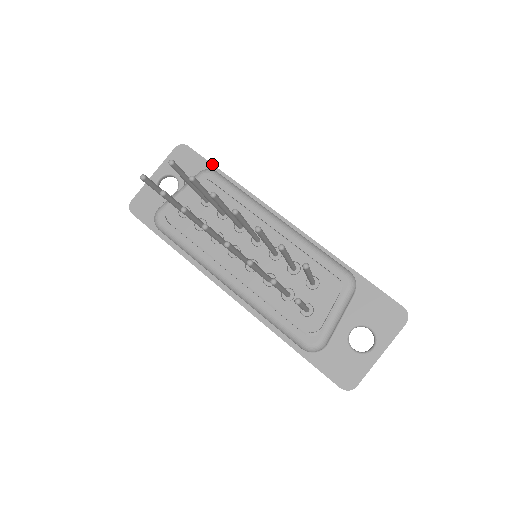
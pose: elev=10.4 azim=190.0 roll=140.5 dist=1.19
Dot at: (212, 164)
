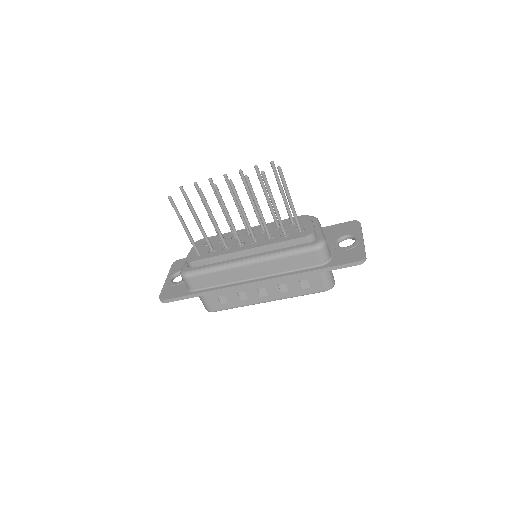
Dot at: occluded
